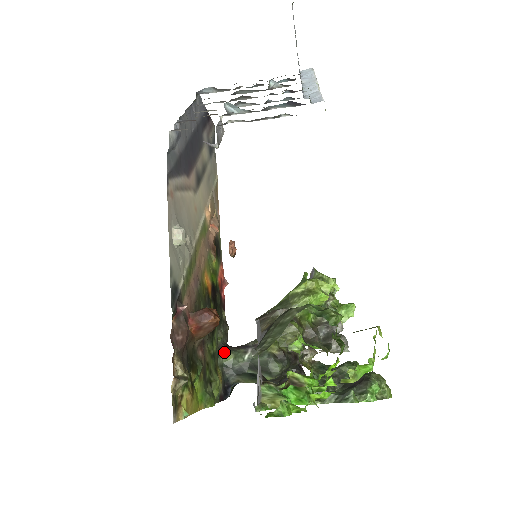
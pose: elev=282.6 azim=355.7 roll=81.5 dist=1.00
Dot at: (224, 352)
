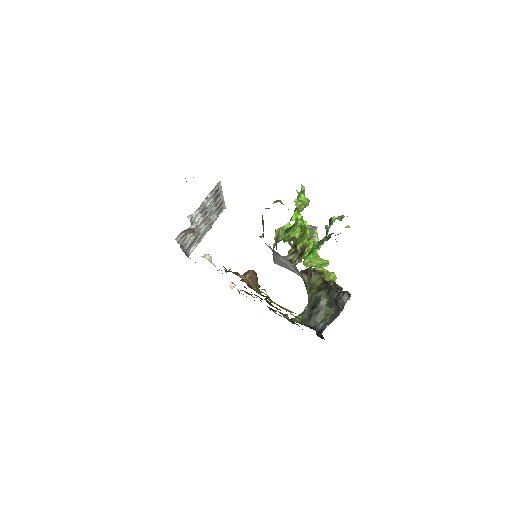
Dot at: (294, 318)
